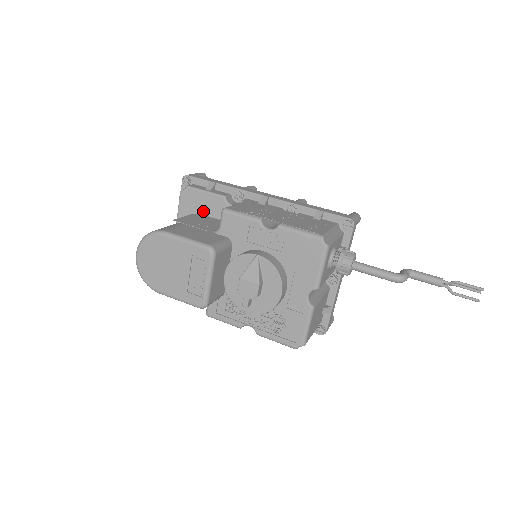
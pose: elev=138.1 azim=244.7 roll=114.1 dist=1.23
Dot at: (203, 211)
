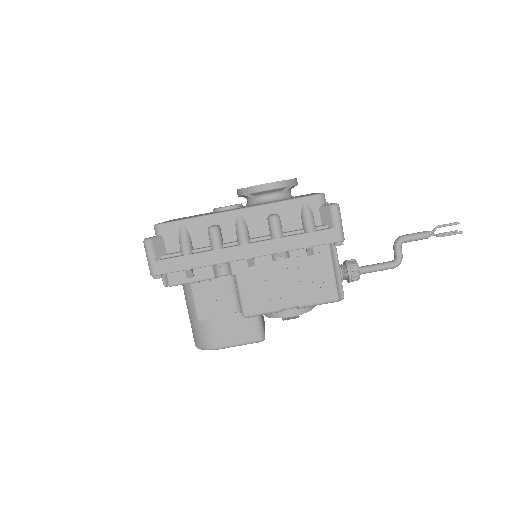
Dot at: occluded
